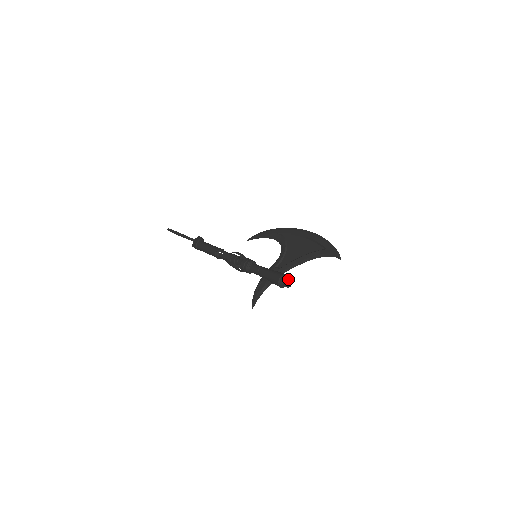
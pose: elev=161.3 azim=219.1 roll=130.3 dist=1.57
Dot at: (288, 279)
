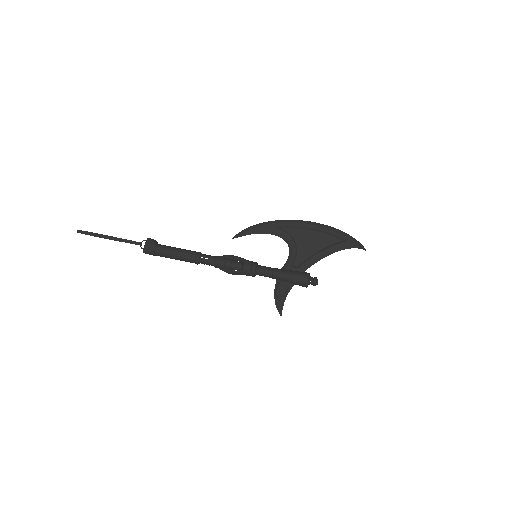
Dot at: (316, 278)
